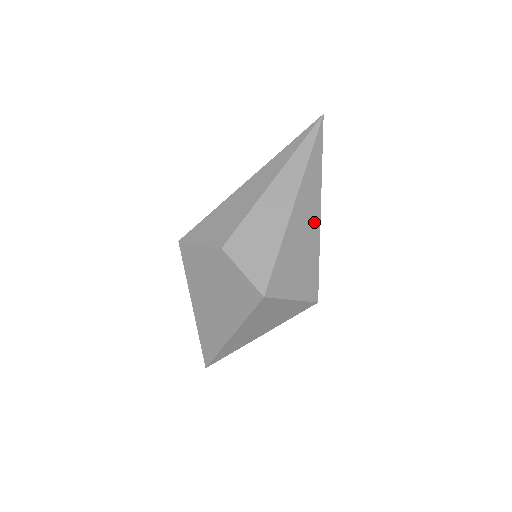
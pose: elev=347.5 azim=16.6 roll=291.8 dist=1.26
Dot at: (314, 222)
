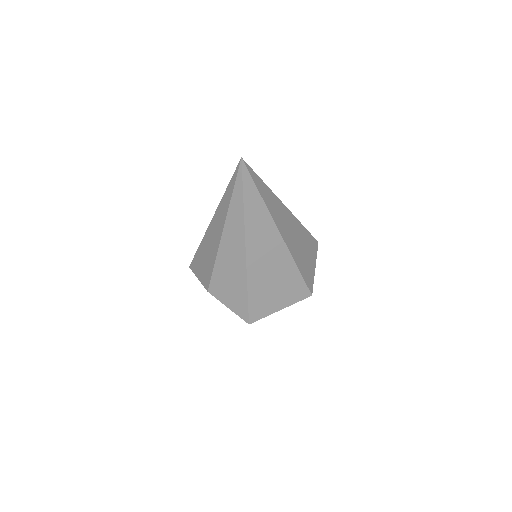
Dot at: (277, 248)
